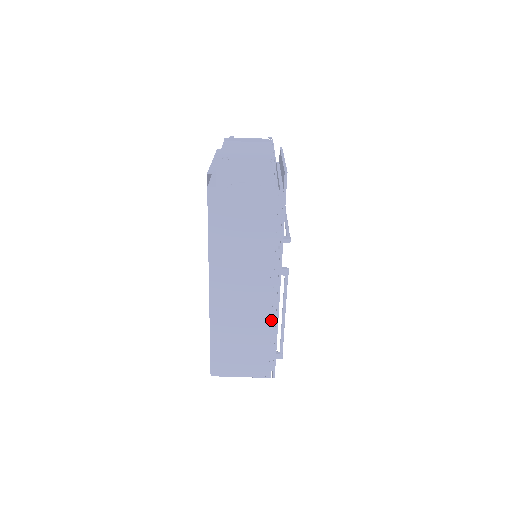
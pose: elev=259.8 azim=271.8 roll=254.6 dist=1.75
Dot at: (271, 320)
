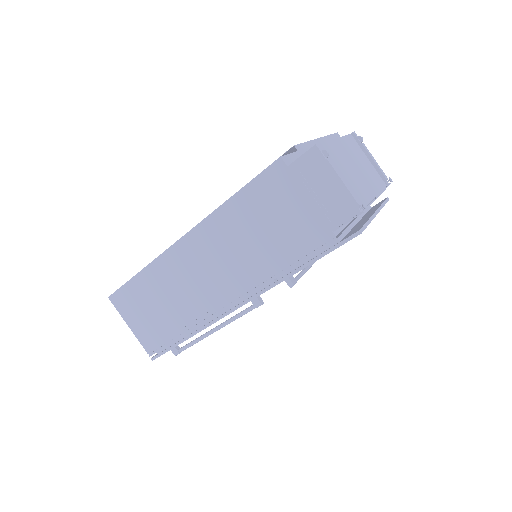
Dot at: (201, 321)
